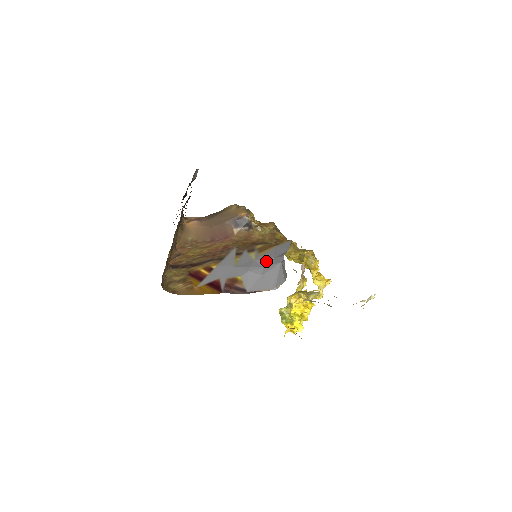
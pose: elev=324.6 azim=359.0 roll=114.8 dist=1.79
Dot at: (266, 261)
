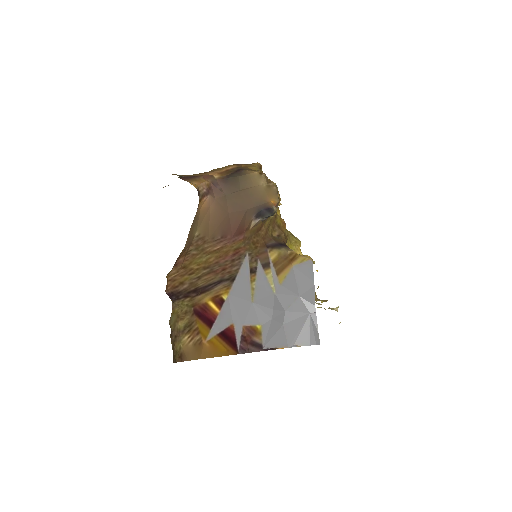
Dot at: (289, 300)
